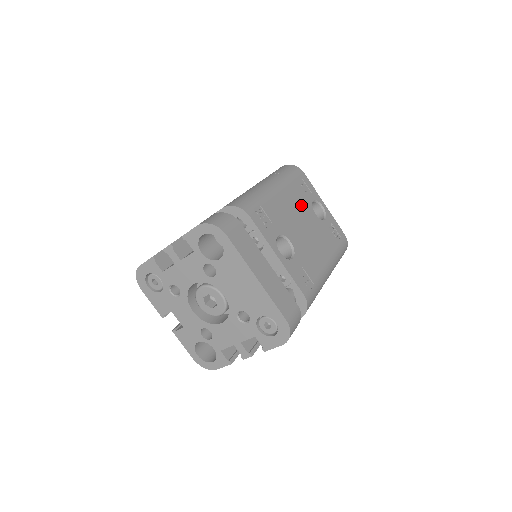
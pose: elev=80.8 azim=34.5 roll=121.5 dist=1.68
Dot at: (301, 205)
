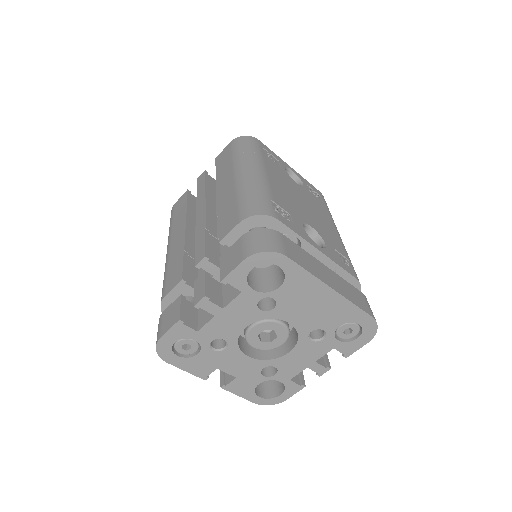
Dot at: (285, 179)
